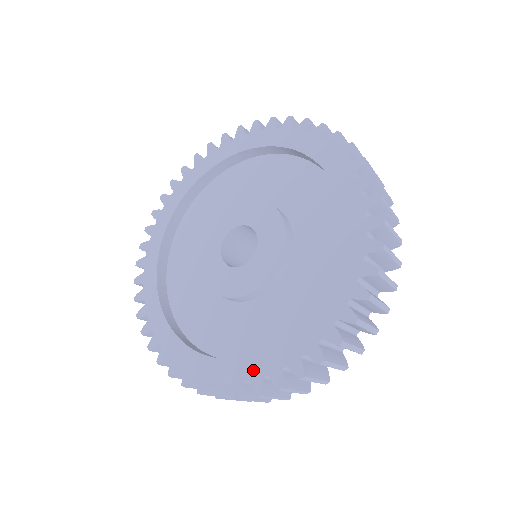
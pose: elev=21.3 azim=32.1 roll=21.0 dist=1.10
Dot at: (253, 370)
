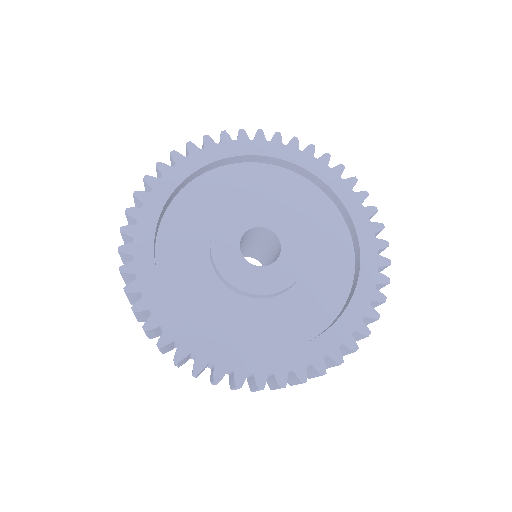
Dot at: (366, 293)
